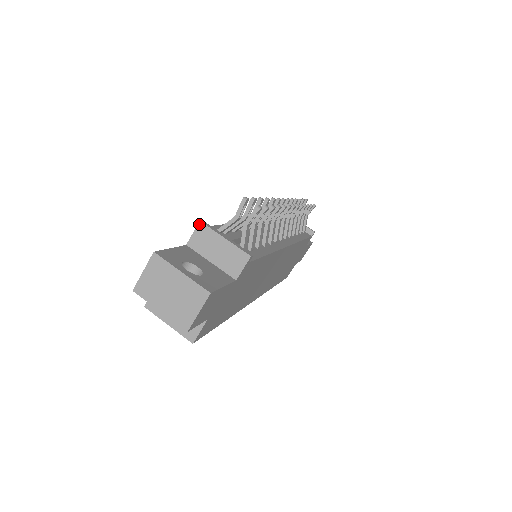
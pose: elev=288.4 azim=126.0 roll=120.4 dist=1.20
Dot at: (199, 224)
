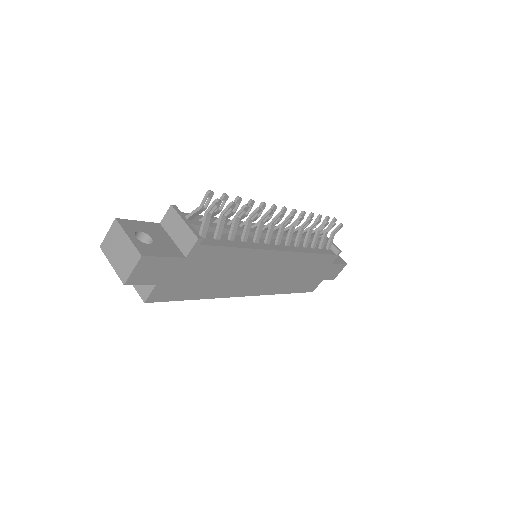
Dot at: (170, 207)
